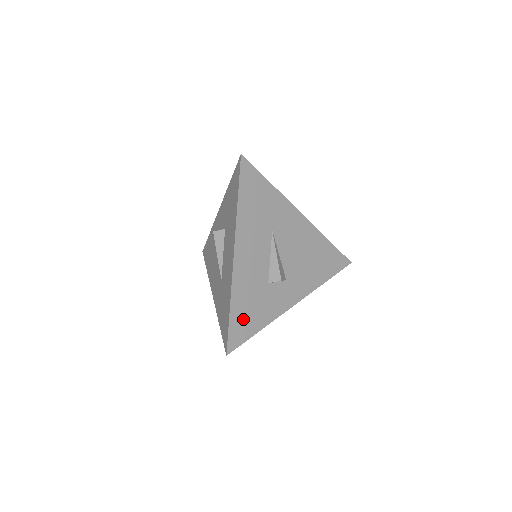
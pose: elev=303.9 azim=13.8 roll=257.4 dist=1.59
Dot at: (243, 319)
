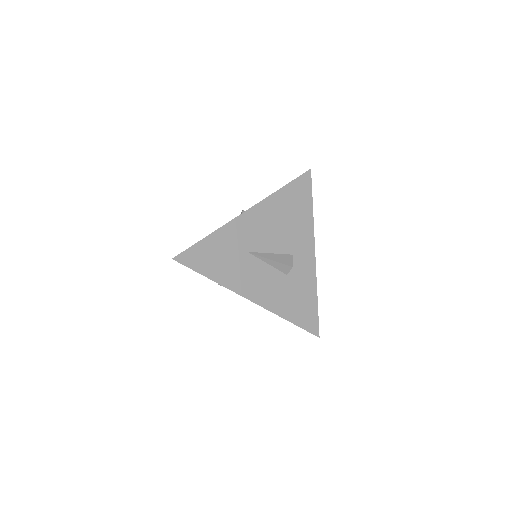
Dot at: (302, 312)
